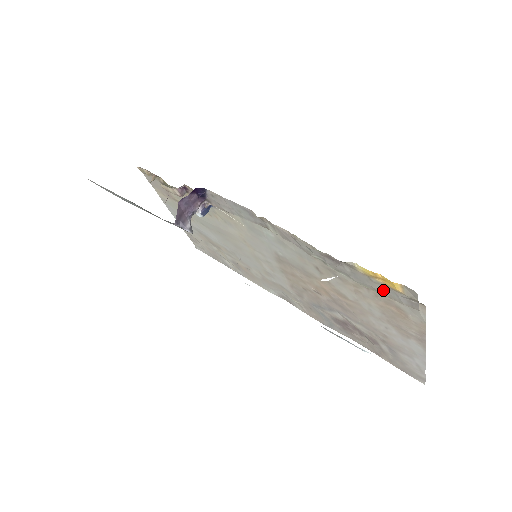
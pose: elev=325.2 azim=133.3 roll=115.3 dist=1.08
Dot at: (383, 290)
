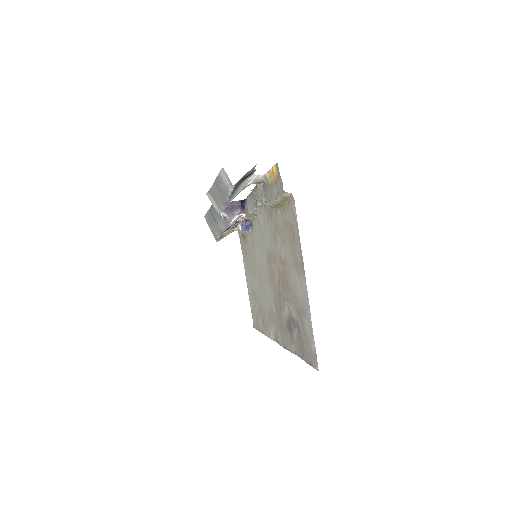
Dot at: (276, 191)
